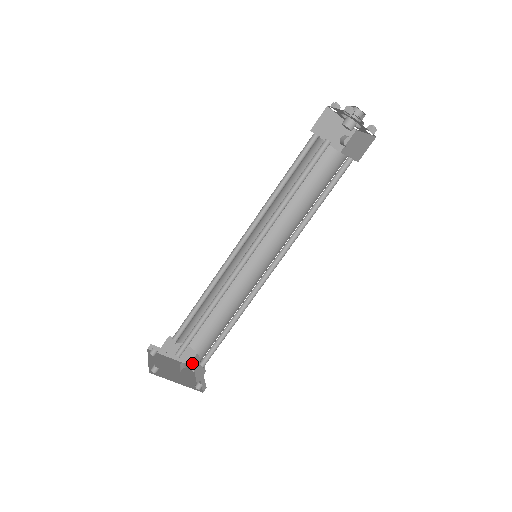
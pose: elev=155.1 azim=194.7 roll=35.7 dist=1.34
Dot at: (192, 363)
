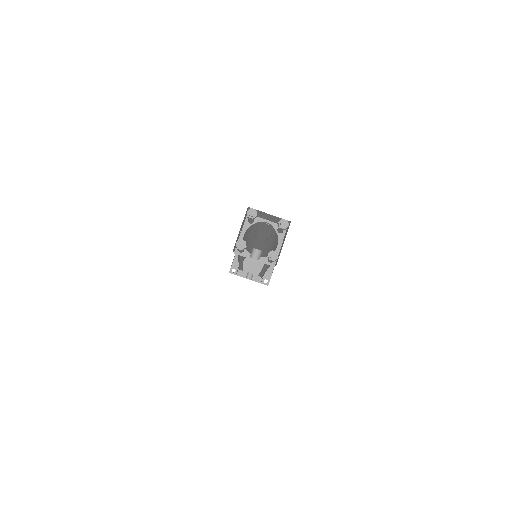
Dot at: occluded
